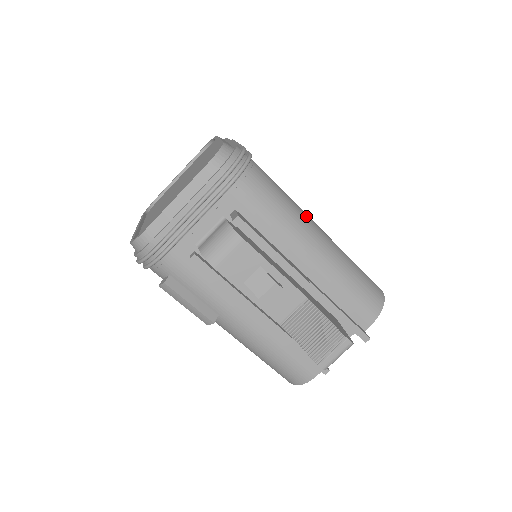
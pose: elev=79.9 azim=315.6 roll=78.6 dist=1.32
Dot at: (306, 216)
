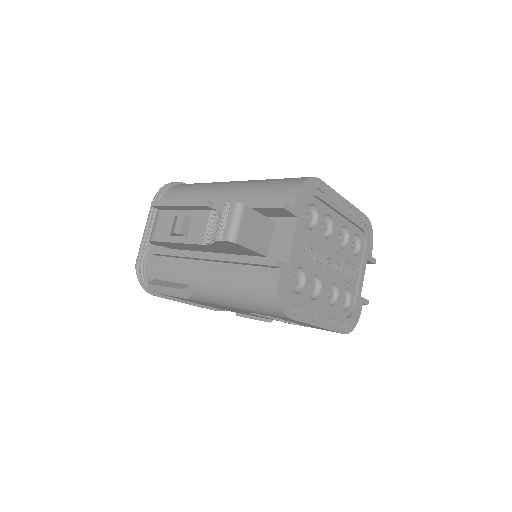
Dot at: occluded
